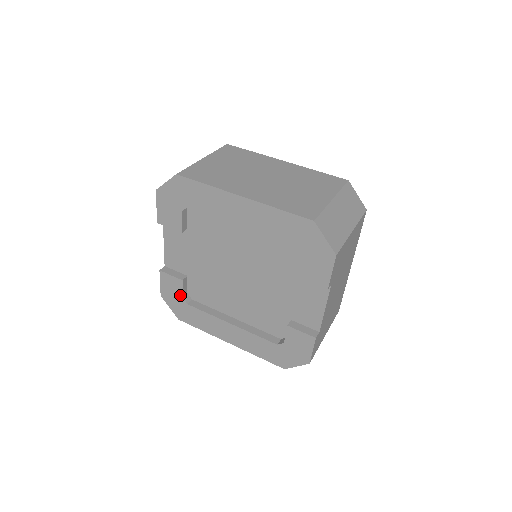
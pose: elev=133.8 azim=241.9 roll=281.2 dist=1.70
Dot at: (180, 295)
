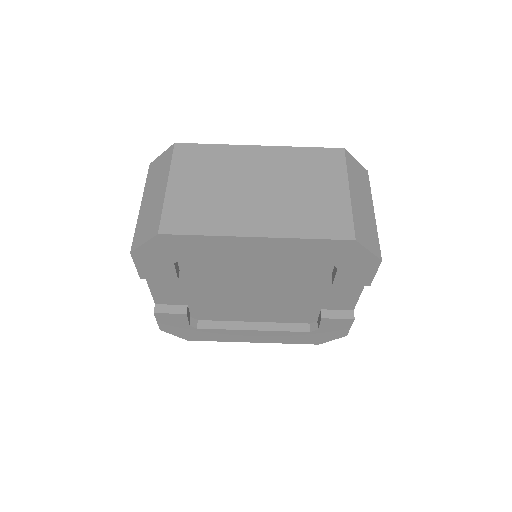
Dot at: (186, 324)
